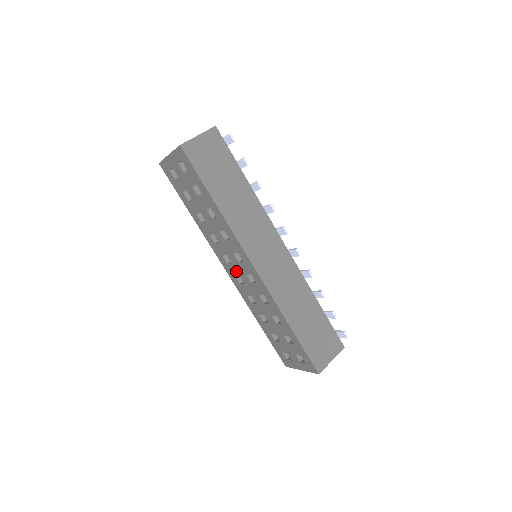
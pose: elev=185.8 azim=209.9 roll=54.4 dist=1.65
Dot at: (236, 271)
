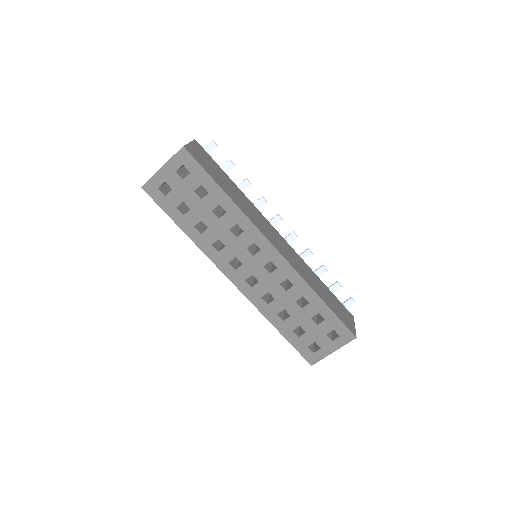
Dot at: (248, 271)
